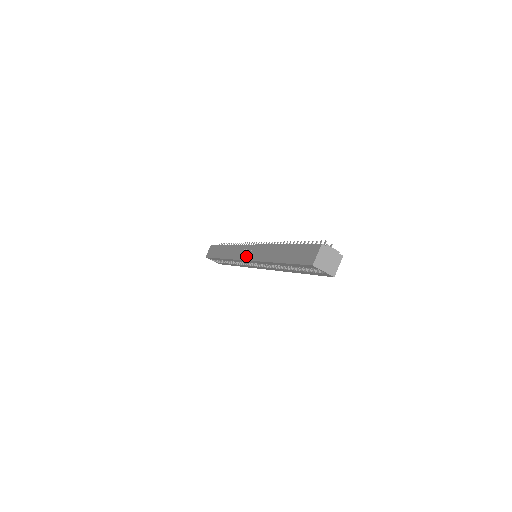
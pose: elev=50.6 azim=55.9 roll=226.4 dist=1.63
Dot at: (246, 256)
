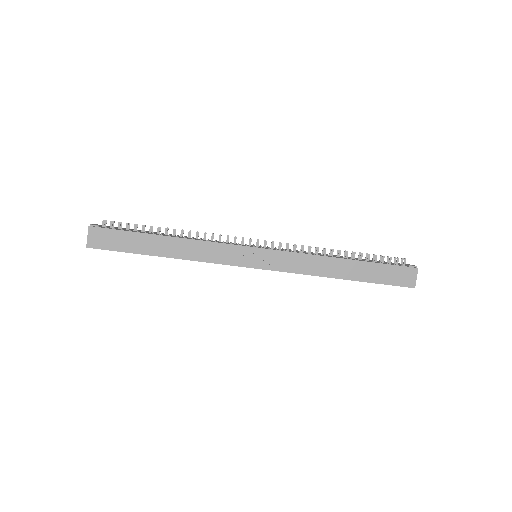
Dot at: (259, 264)
